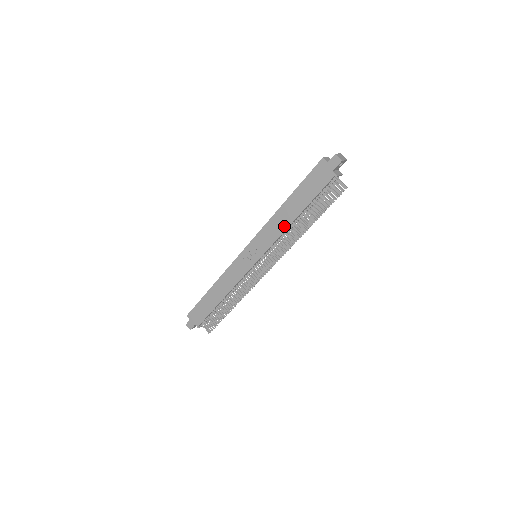
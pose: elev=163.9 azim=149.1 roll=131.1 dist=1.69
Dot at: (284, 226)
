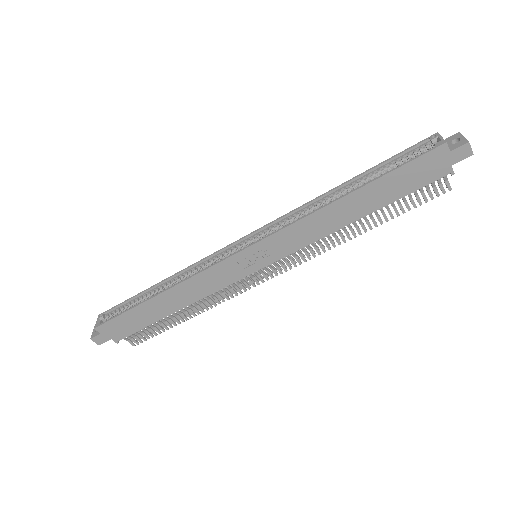
Dot at: (332, 228)
